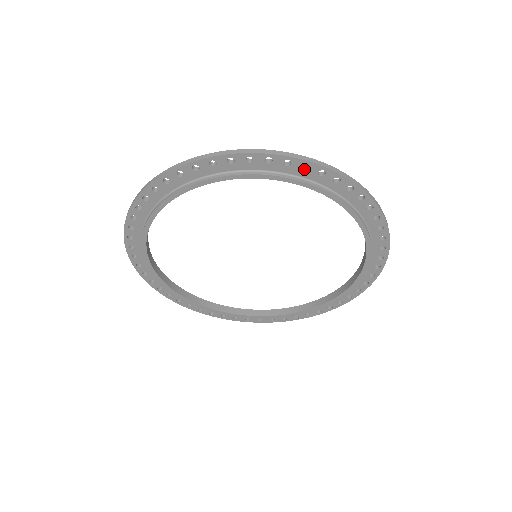
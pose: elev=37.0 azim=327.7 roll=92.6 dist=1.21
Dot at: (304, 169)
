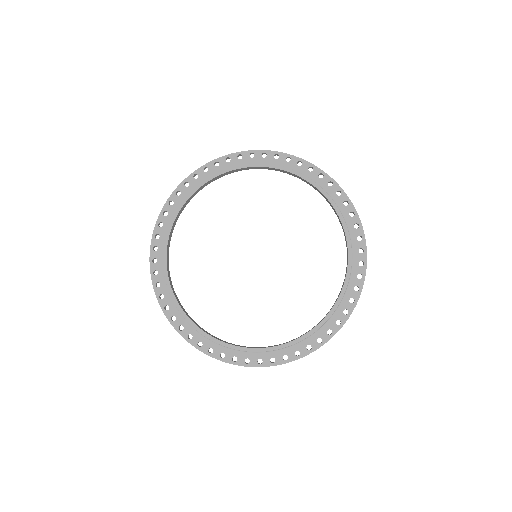
Dot at: (241, 159)
